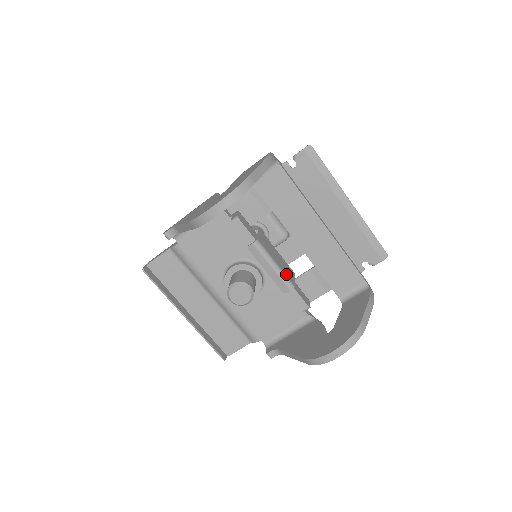
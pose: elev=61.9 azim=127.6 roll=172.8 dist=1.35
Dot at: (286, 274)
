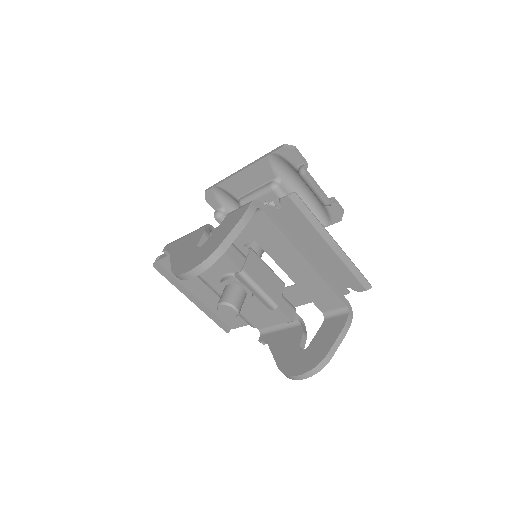
Dot at: (271, 295)
